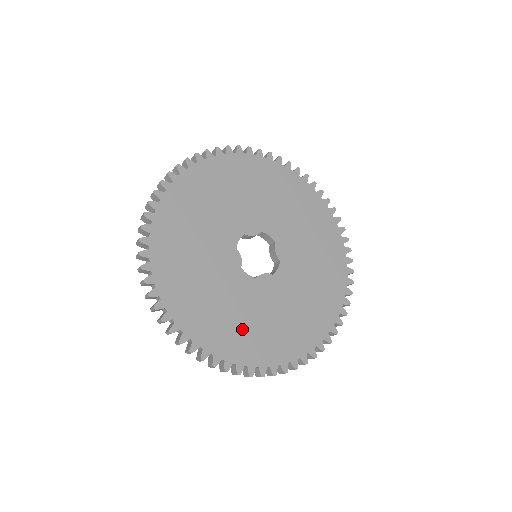
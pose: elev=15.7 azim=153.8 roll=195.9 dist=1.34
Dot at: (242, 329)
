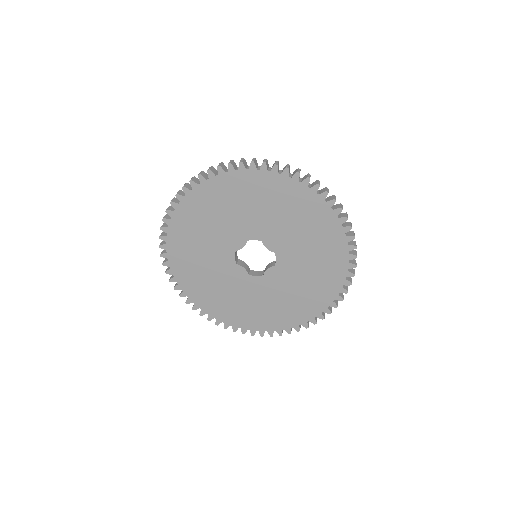
Dot at: (197, 271)
